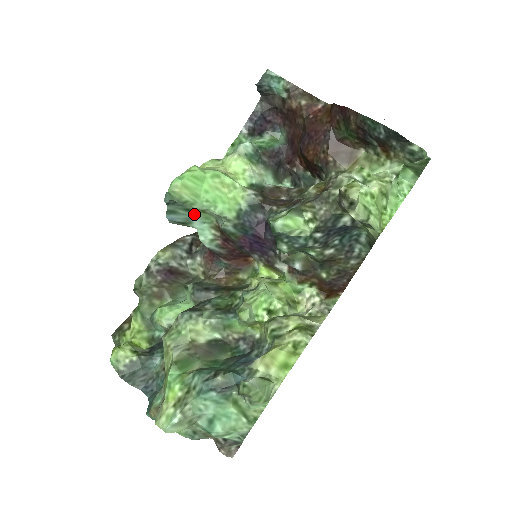
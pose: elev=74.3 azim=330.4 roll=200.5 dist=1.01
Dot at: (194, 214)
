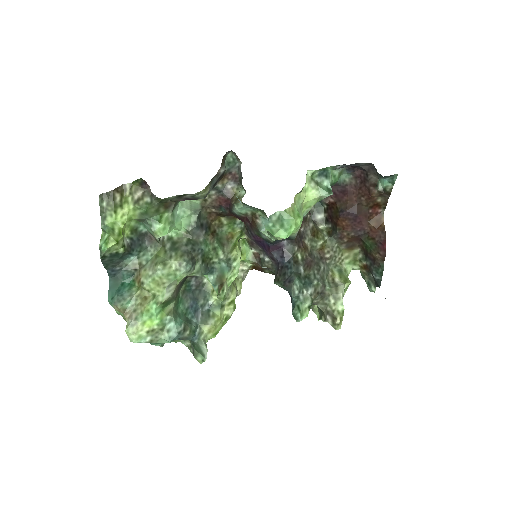
Dot at: (257, 209)
